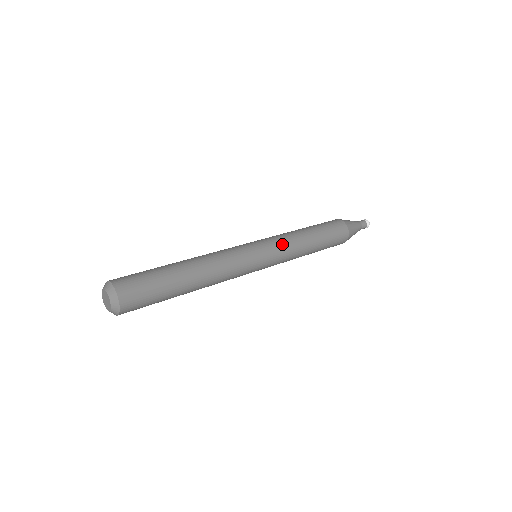
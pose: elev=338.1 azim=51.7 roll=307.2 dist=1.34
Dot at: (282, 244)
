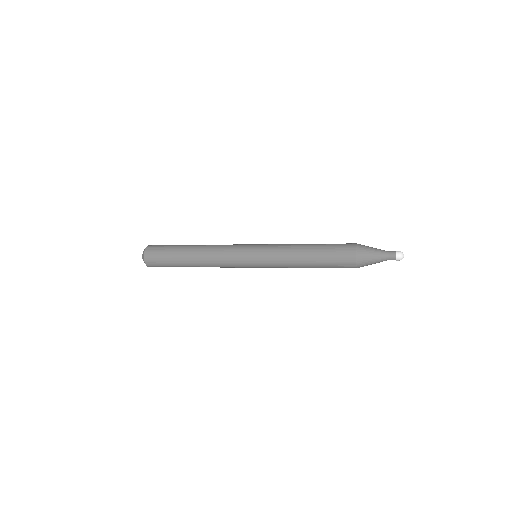
Dot at: occluded
